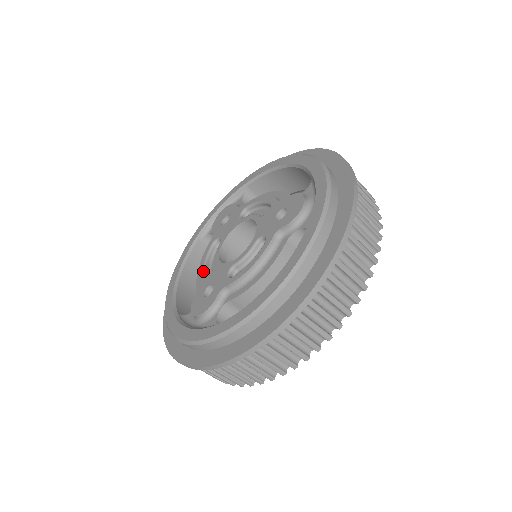
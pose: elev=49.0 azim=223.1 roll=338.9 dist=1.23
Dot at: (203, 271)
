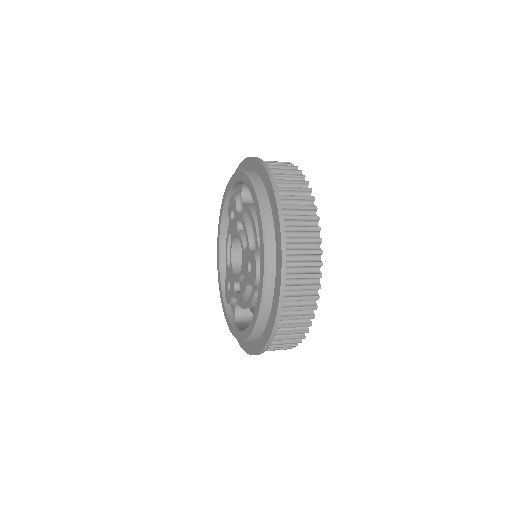
Dot at: (227, 260)
